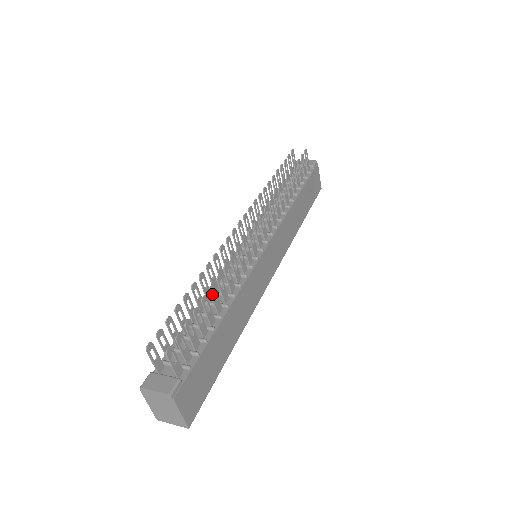
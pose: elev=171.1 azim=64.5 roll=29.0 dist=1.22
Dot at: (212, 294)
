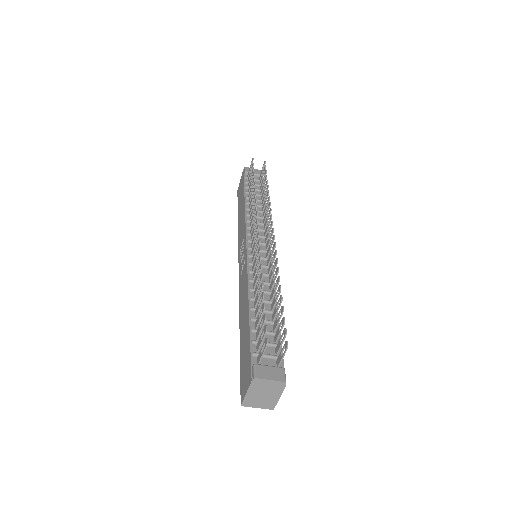
Dot at: (279, 294)
